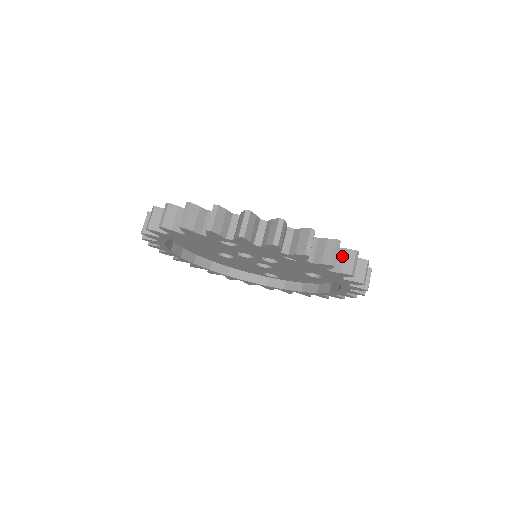
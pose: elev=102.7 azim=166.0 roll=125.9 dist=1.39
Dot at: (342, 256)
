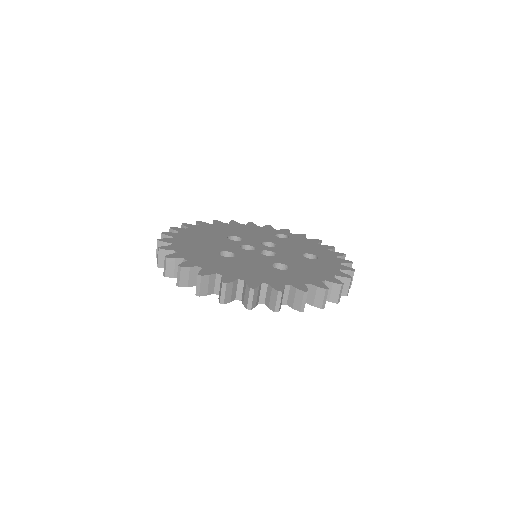
Dot at: (314, 292)
